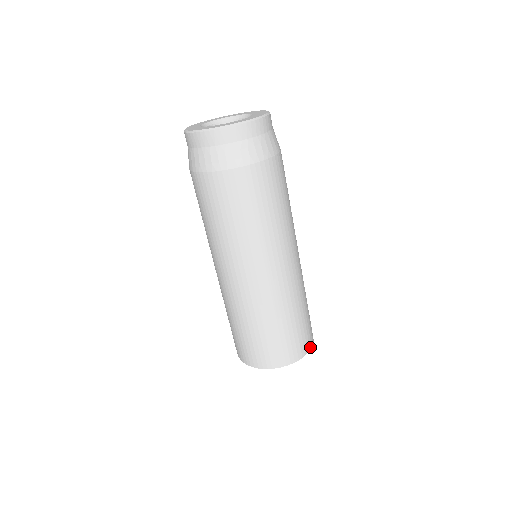
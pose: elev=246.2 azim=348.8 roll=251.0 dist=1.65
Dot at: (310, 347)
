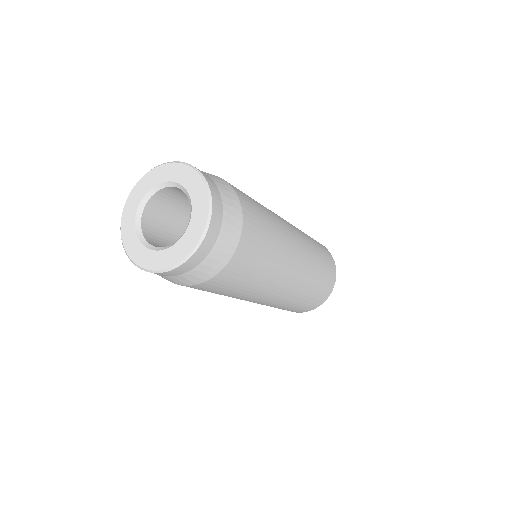
Dot at: (330, 293)
